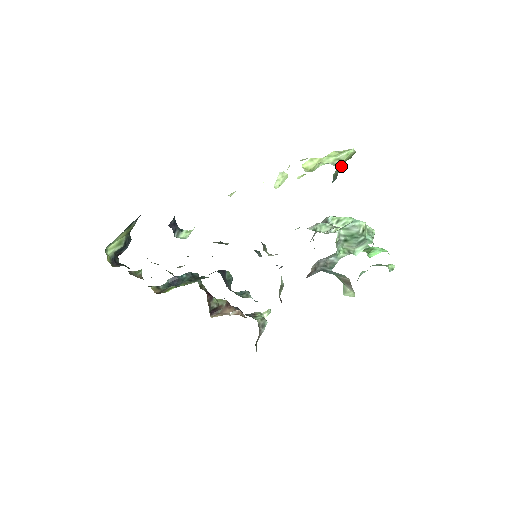
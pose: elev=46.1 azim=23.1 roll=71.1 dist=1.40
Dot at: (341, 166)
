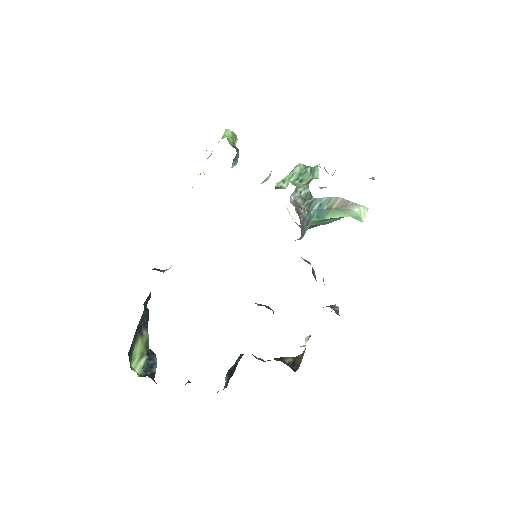
Dot at: (233, 143)
